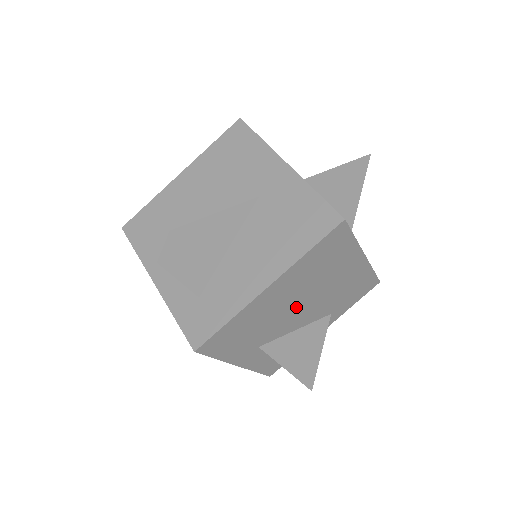
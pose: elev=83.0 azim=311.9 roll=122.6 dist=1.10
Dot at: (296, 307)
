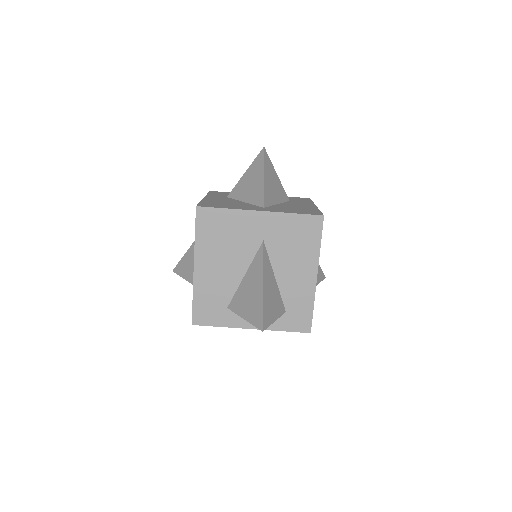
Dot at: occluded
